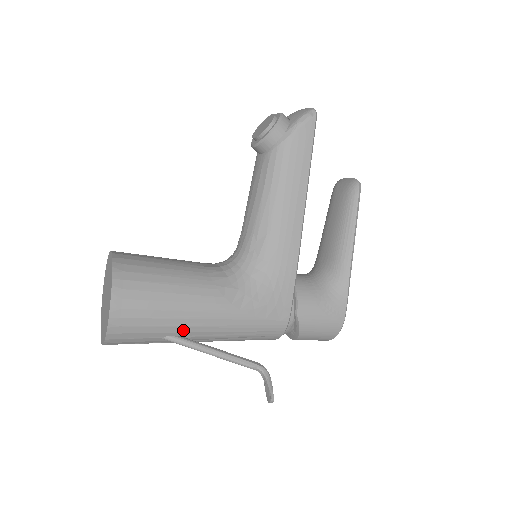
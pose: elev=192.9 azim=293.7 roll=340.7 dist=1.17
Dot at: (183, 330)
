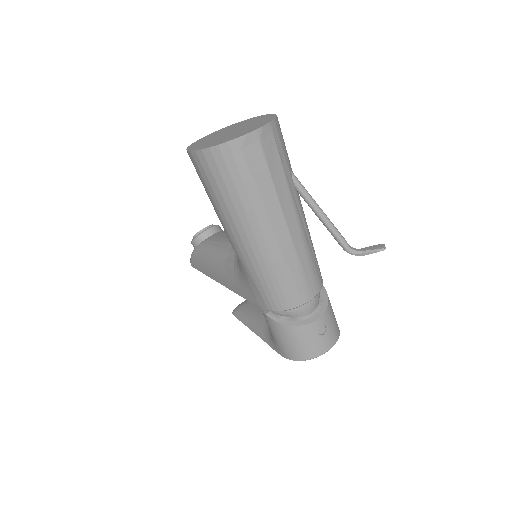
Dot at: occluded
